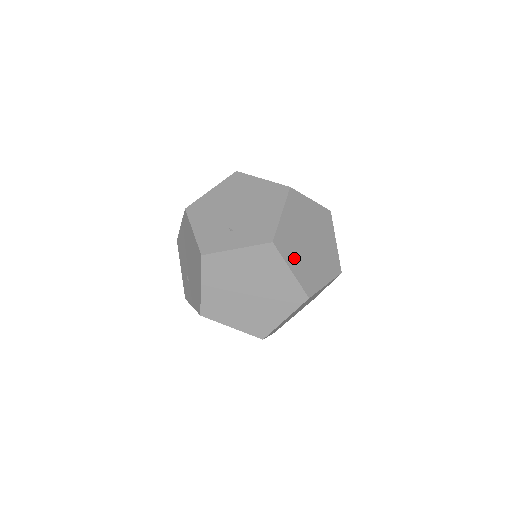
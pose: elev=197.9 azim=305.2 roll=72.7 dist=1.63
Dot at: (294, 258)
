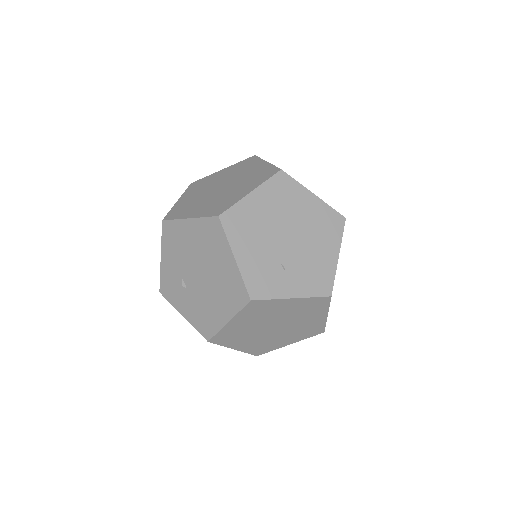
Dot at: occluded
